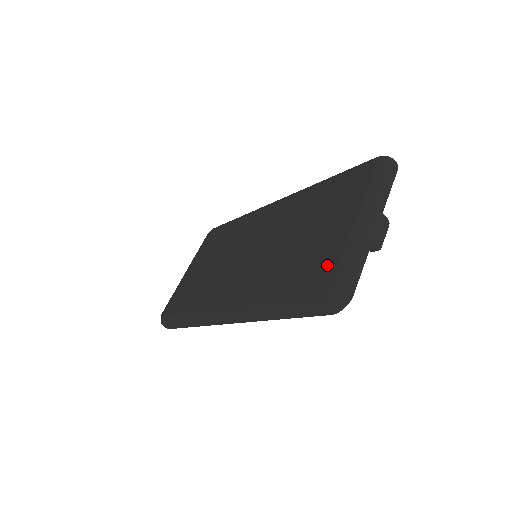
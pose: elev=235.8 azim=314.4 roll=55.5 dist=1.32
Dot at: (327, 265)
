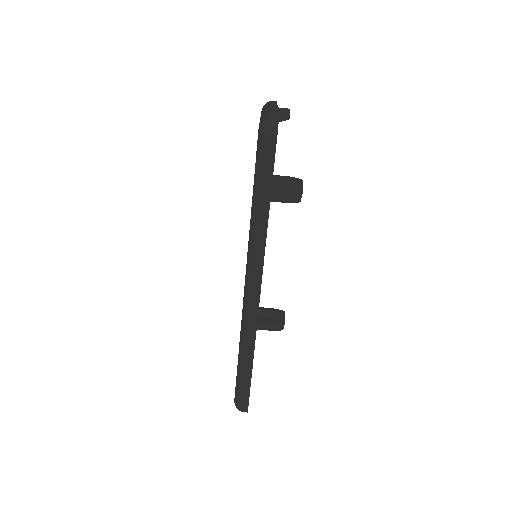
Dot at: occluded
